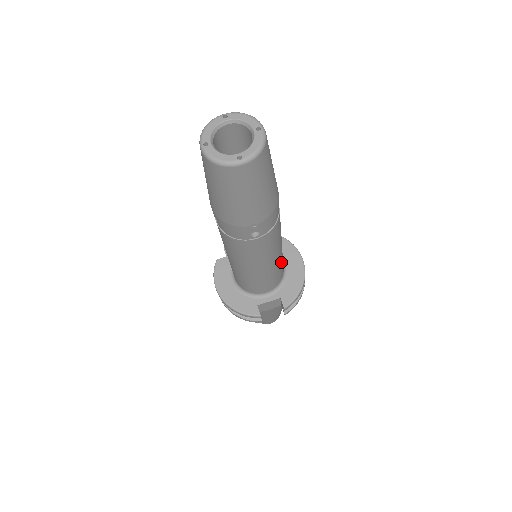
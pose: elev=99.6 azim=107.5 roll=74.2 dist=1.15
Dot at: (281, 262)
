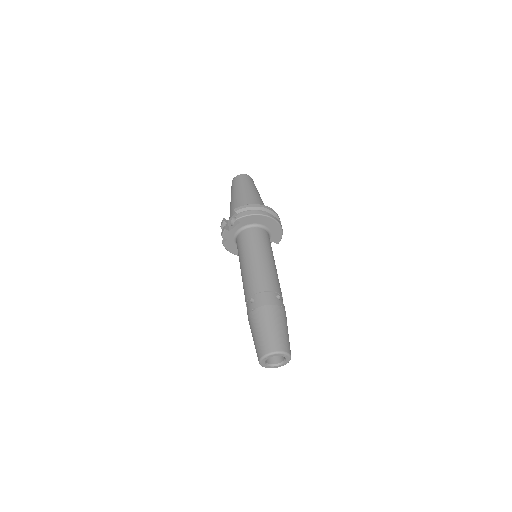
Dot at: occluded
